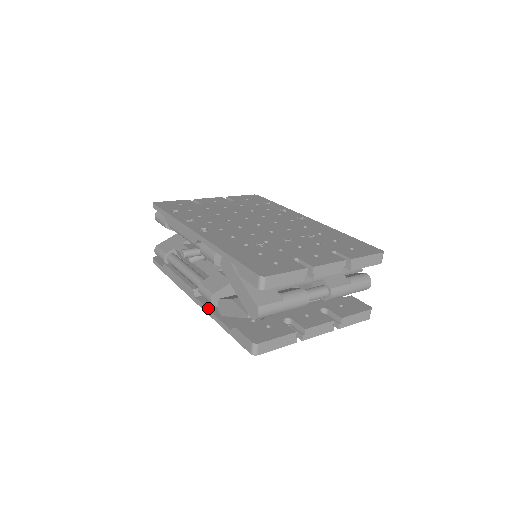
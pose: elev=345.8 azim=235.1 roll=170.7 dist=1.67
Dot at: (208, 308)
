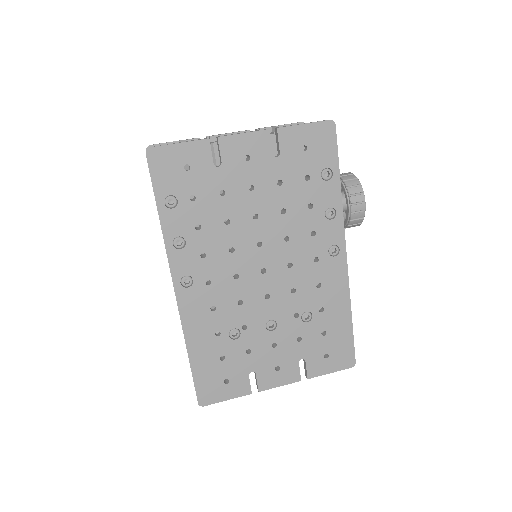
Dot at: occluded
